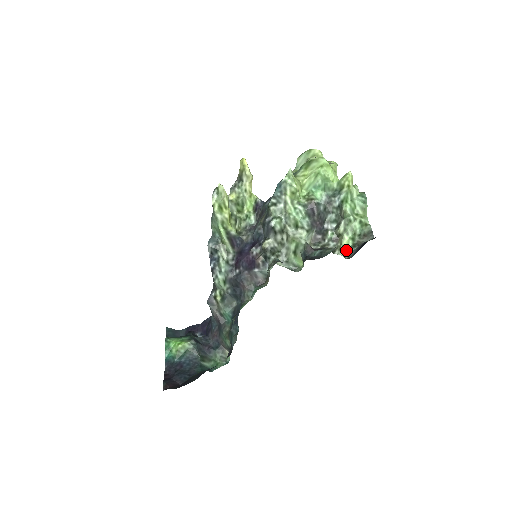
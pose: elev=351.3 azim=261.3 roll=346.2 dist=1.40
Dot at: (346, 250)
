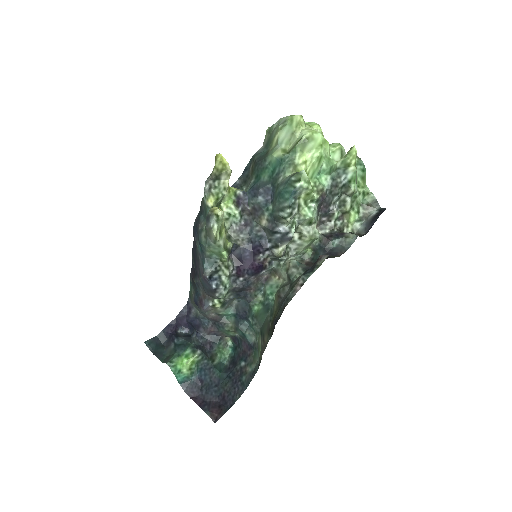
Dot at: (352, 224)
